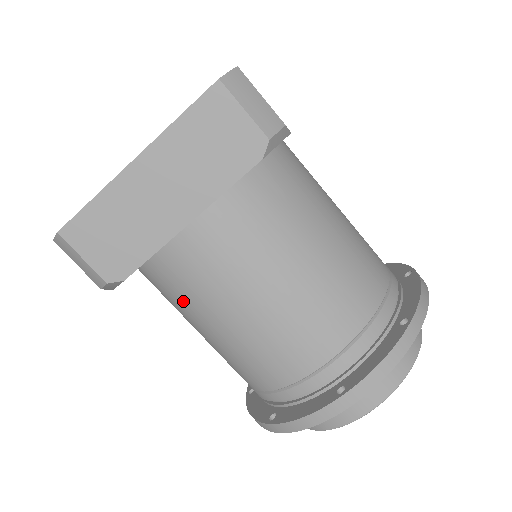
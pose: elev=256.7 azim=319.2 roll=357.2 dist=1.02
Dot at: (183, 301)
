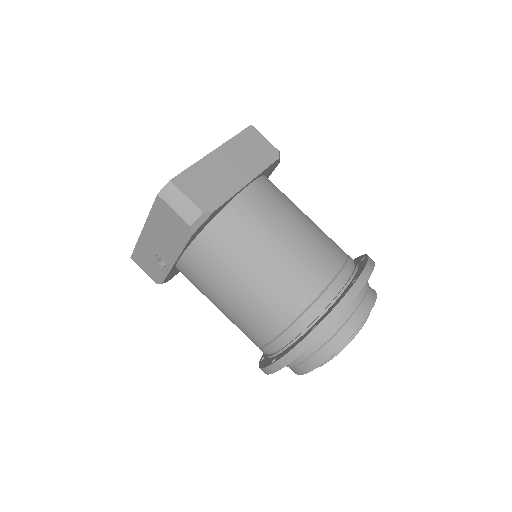
Dot at: (239, 246)
